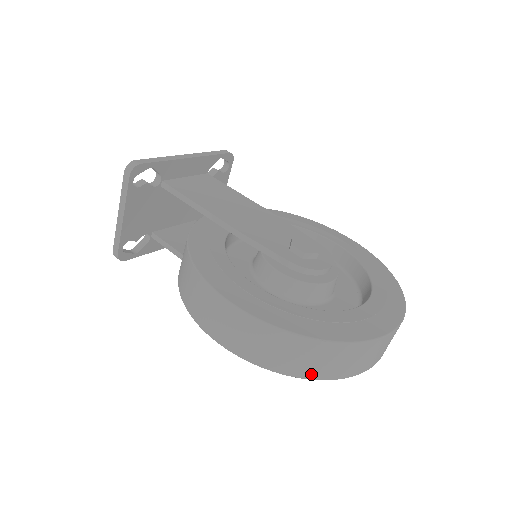
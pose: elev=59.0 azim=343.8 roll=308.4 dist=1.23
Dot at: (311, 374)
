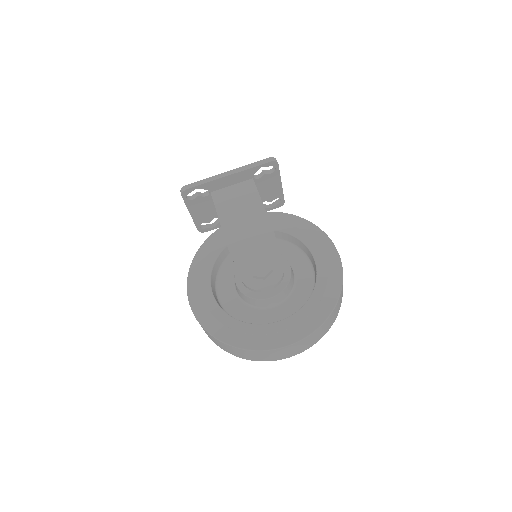
Dot at: (230, 353)
